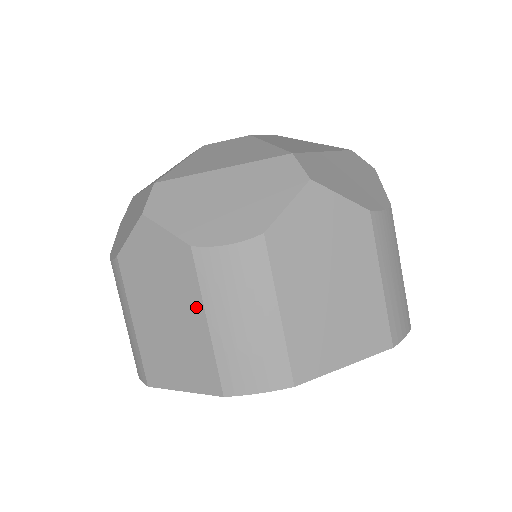
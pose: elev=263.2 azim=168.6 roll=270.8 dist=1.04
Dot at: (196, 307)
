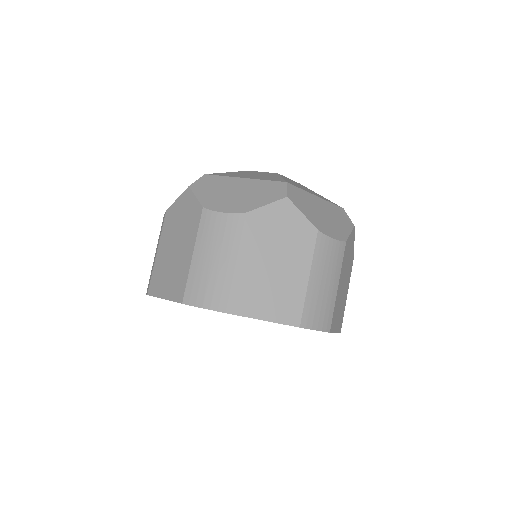
Dot at: (304, 266)
